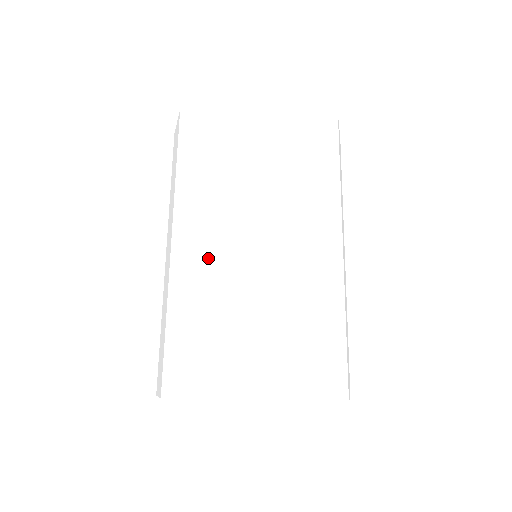
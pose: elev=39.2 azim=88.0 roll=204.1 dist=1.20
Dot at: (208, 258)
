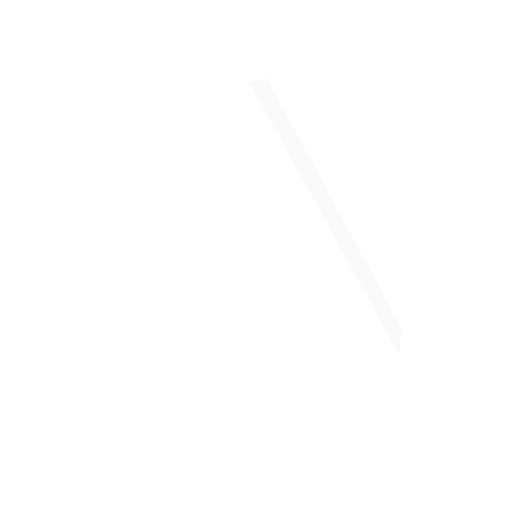
Dot at: (221, 331)
